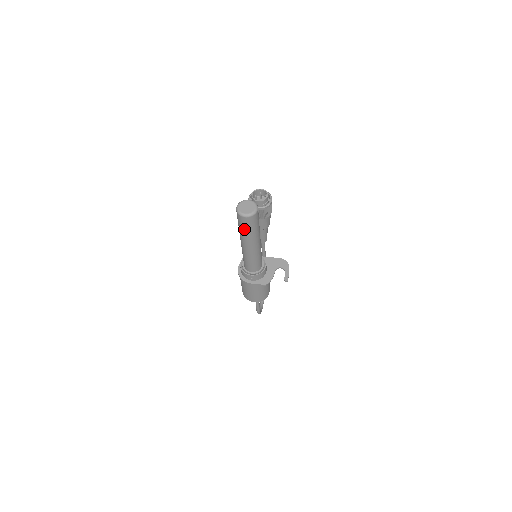
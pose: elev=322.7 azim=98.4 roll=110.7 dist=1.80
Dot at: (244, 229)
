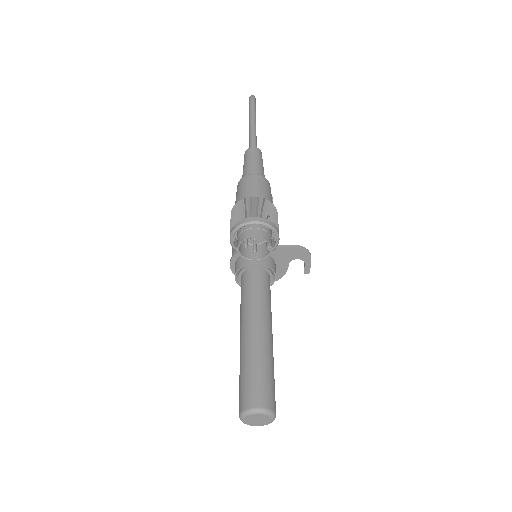
Dot at: occluded
